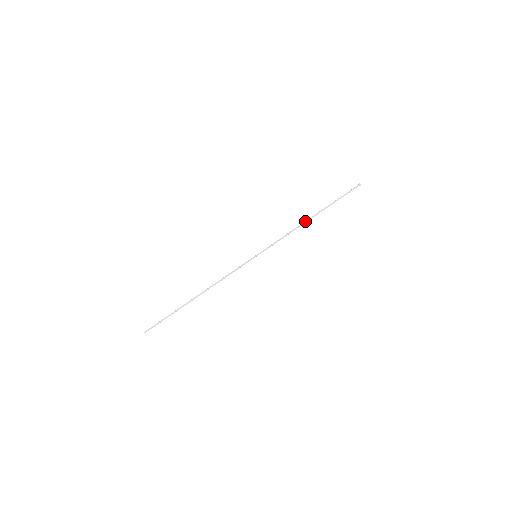
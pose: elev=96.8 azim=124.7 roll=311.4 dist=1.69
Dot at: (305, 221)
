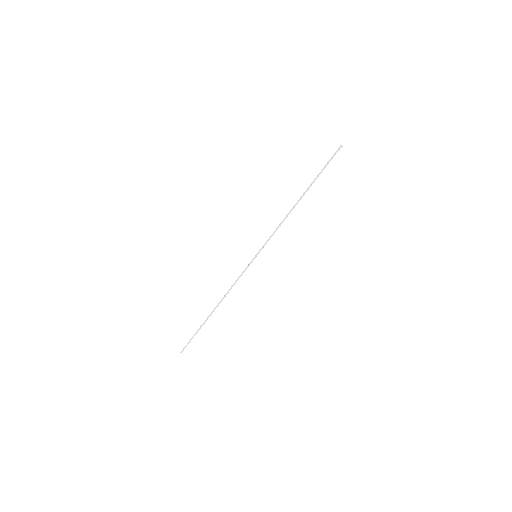
Dot at: (294, 206)
